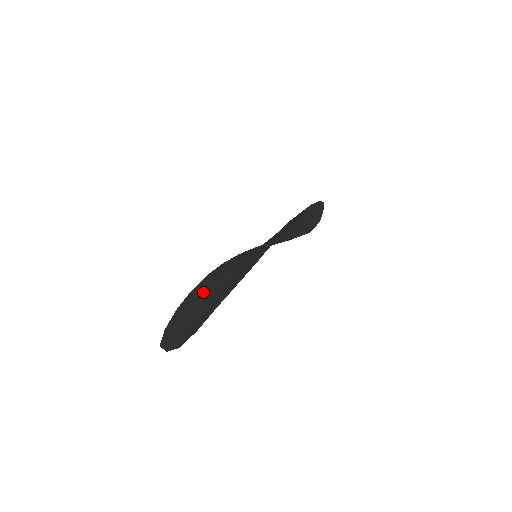
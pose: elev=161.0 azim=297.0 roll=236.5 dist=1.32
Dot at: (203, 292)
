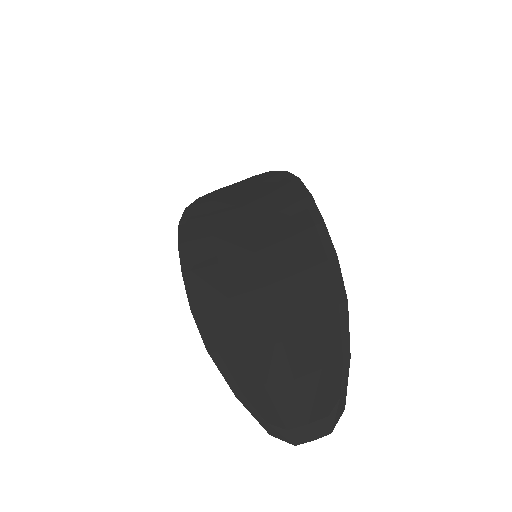
Dot at: (237, 325)
